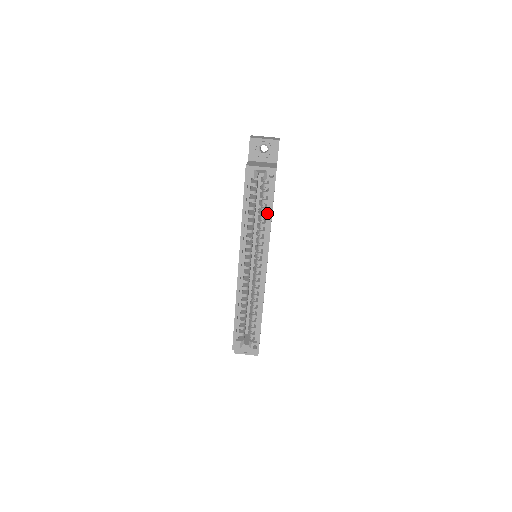
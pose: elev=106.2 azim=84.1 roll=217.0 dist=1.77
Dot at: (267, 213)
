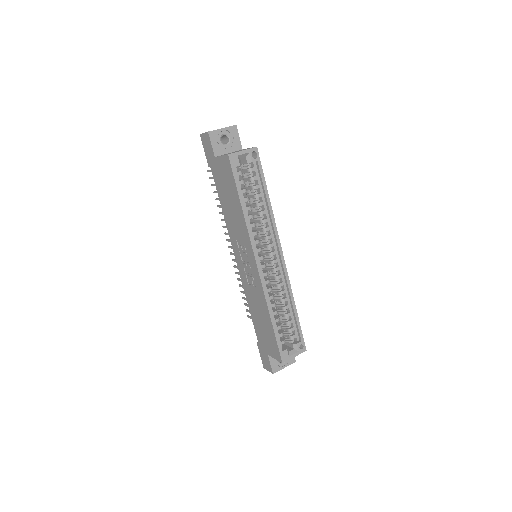
Dot at: (262, 198)
